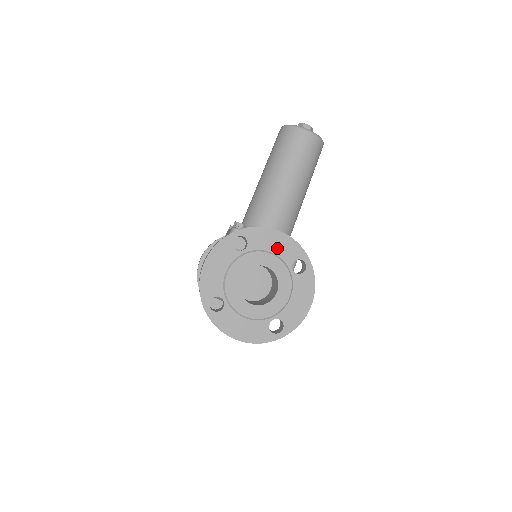
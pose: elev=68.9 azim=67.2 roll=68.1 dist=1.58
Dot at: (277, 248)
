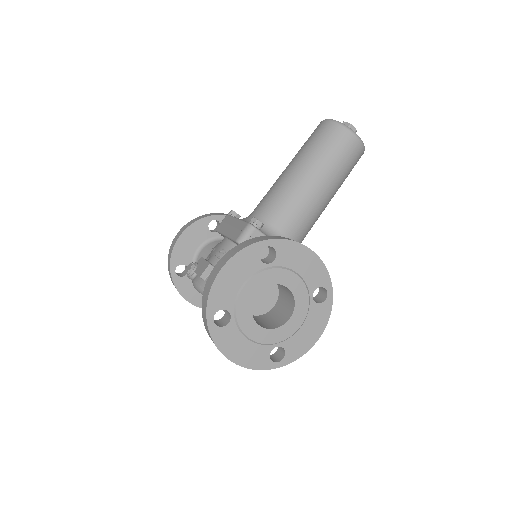
Dot at: (305, 270)
